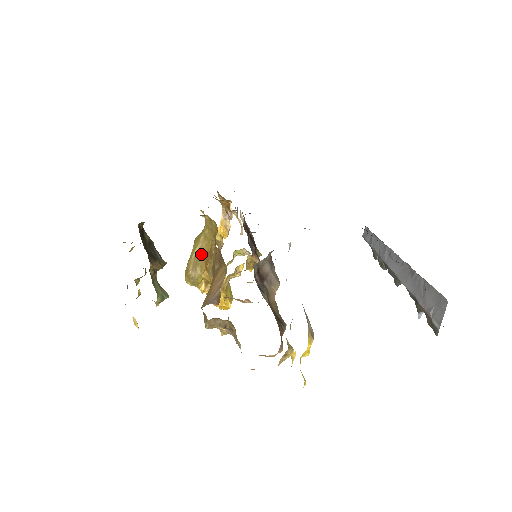
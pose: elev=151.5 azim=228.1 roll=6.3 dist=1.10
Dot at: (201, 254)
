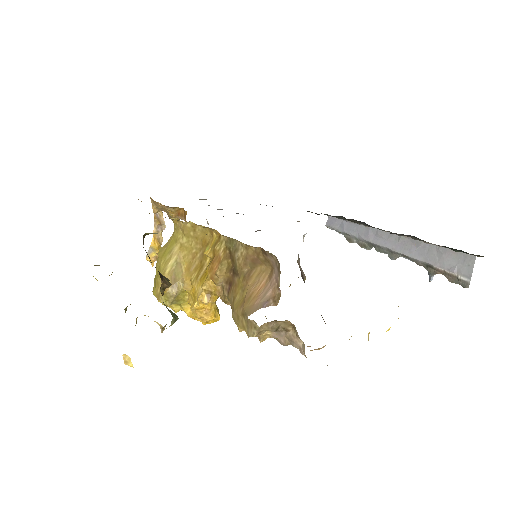
Dot at: (179, 267)
